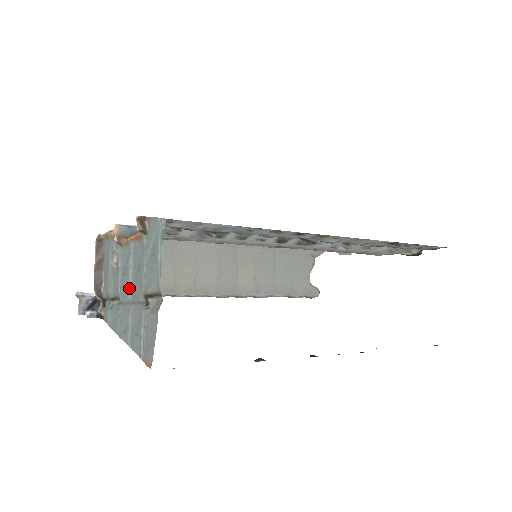
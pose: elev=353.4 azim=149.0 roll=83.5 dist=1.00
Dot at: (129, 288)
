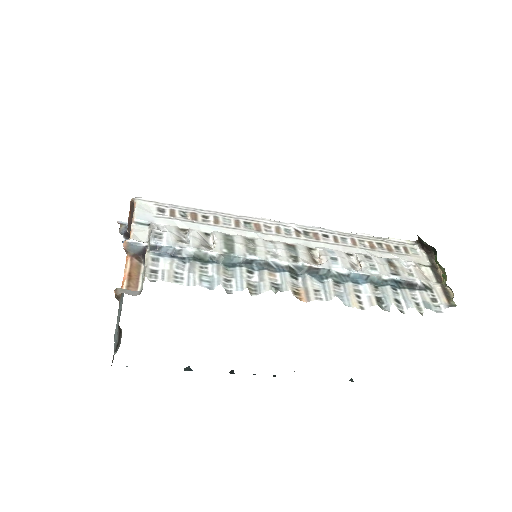
Dot at: occluded
